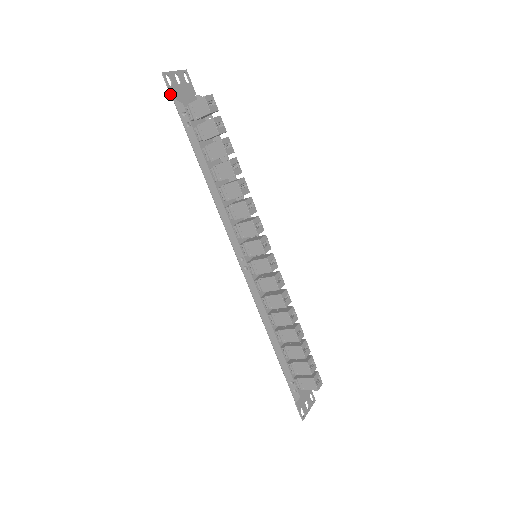
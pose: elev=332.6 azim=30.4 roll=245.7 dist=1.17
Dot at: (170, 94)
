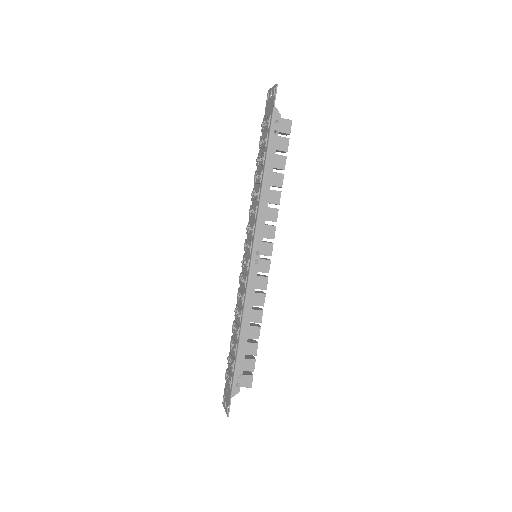
Dot at: (274, 102)
